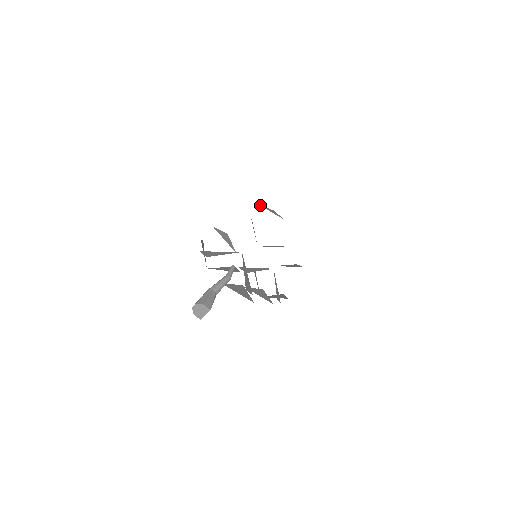
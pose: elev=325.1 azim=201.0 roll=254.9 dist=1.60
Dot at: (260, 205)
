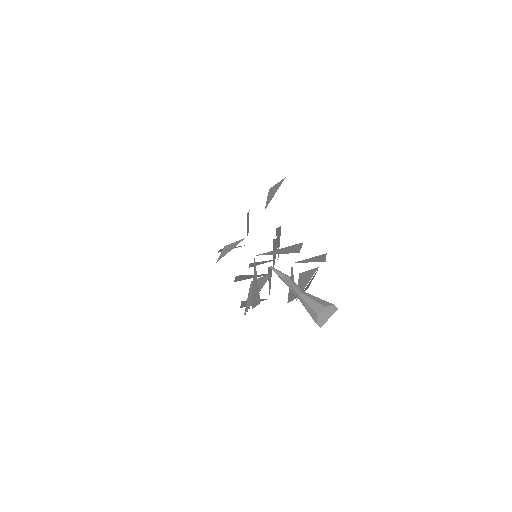
Dot at: occluded
